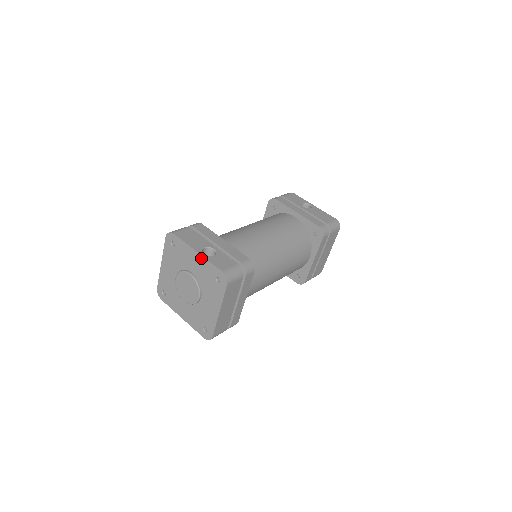
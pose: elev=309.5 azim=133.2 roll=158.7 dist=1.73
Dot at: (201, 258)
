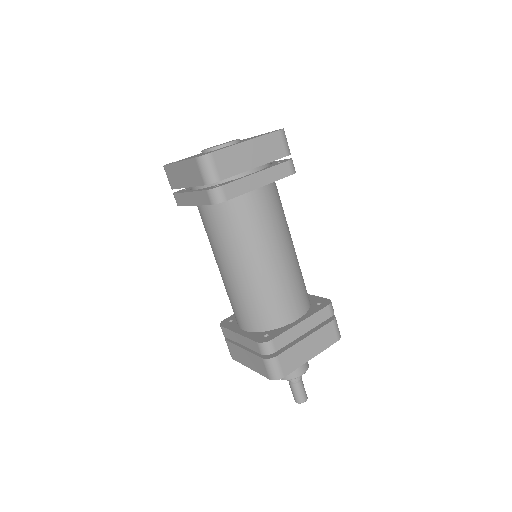
Dot at: occluded
